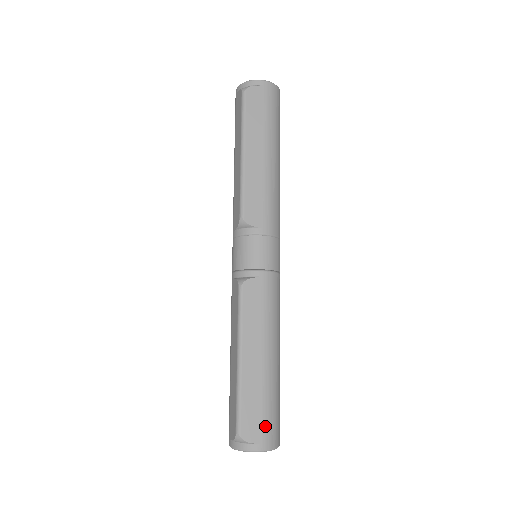
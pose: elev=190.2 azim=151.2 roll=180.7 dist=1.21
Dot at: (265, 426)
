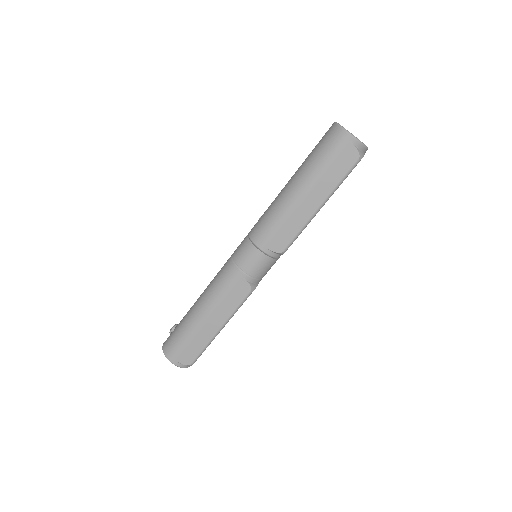
Dot at: occluded
